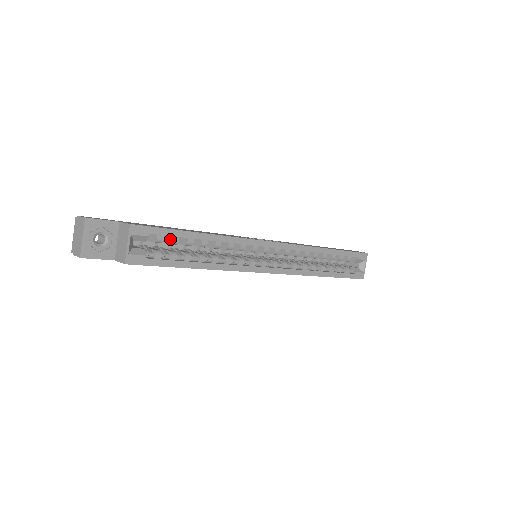
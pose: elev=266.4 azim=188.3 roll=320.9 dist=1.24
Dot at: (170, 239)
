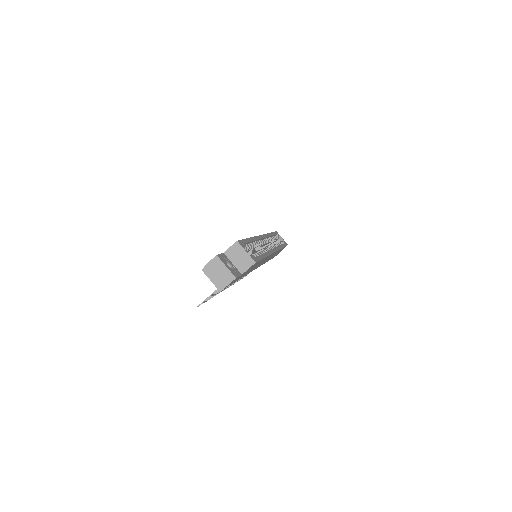
Dot at: occluded
